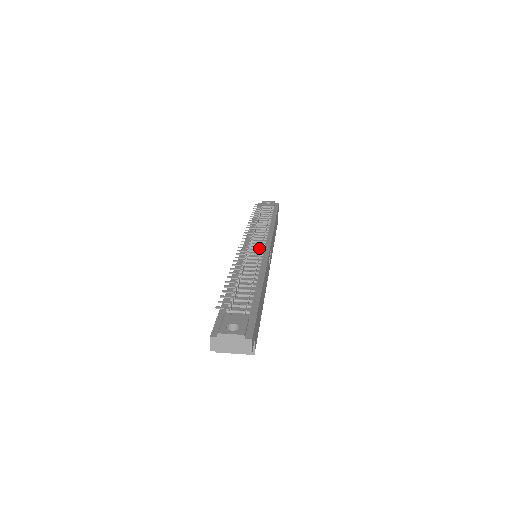
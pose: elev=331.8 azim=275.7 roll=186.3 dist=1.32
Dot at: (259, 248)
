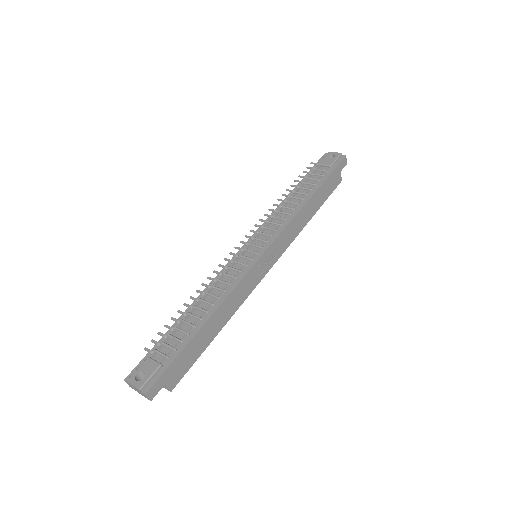
Dot at: (253, 253)
